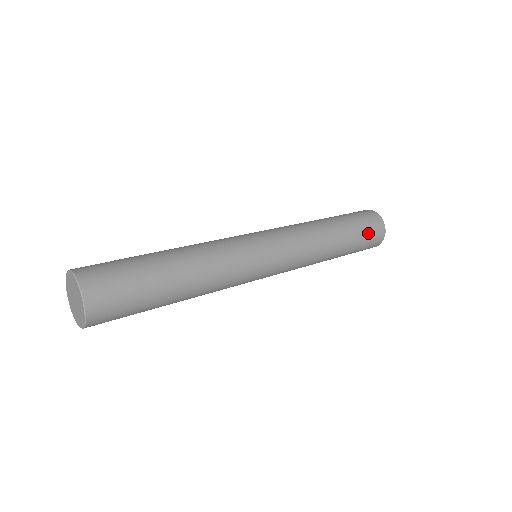
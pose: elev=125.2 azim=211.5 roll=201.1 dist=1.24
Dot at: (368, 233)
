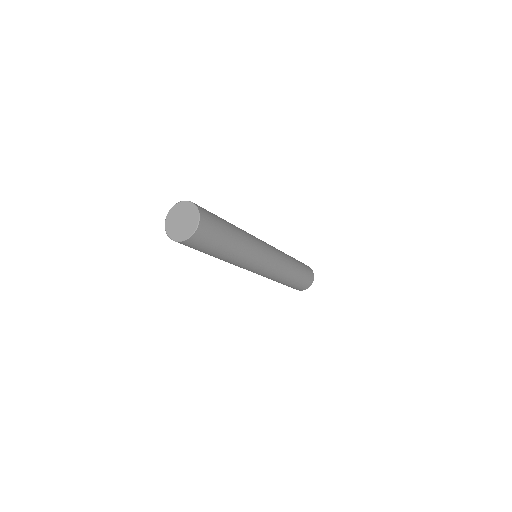
Dot at: (307, 273)
